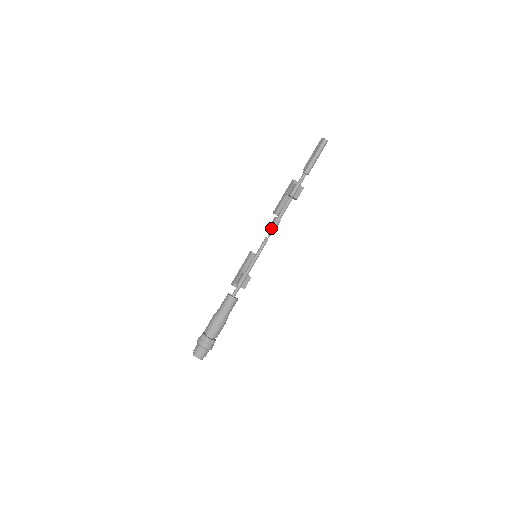
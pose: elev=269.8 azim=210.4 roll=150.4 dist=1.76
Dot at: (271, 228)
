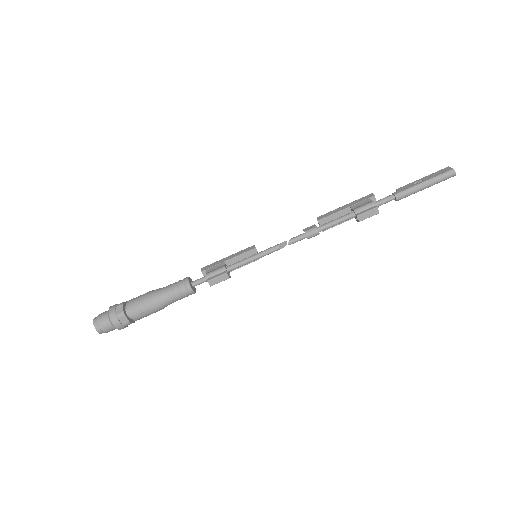
Dot at: (300, 235)
